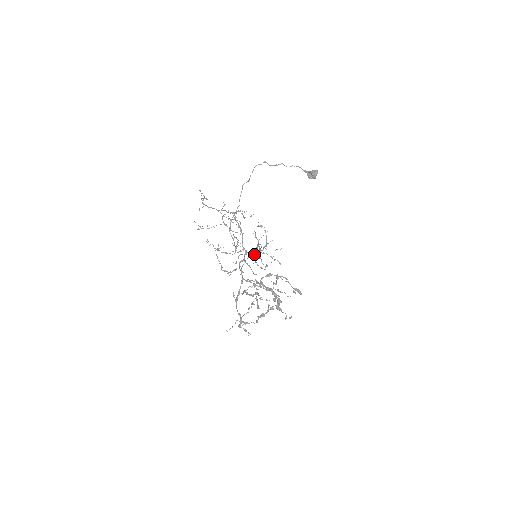
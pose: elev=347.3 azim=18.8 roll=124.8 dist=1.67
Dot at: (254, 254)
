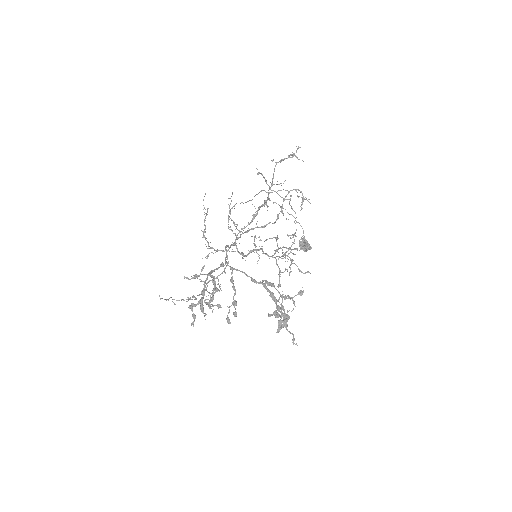
Dot at: occluded
